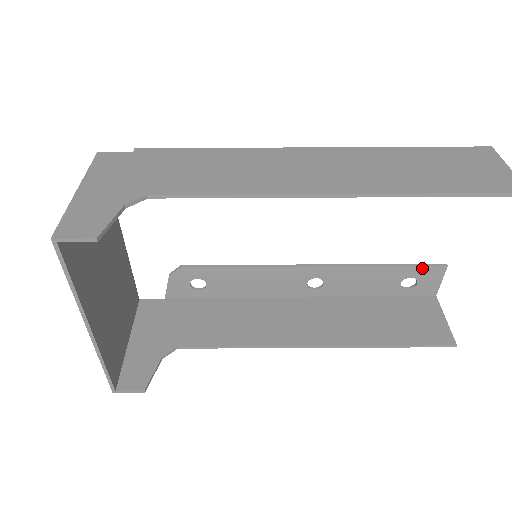
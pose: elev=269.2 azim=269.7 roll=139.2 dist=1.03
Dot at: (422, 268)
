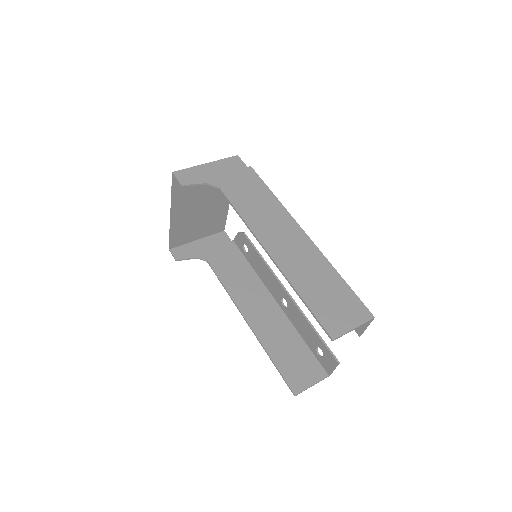
Dot at: (328, 350)
